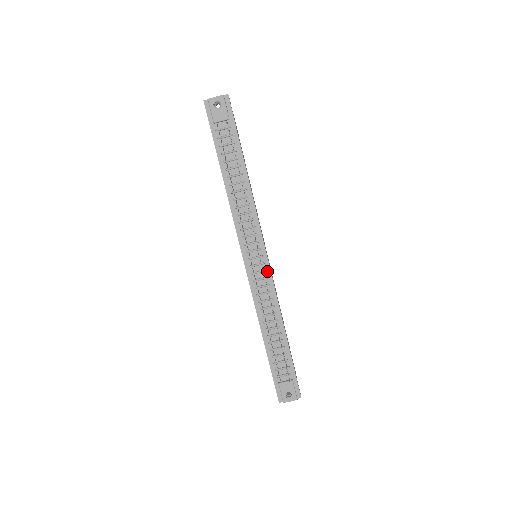
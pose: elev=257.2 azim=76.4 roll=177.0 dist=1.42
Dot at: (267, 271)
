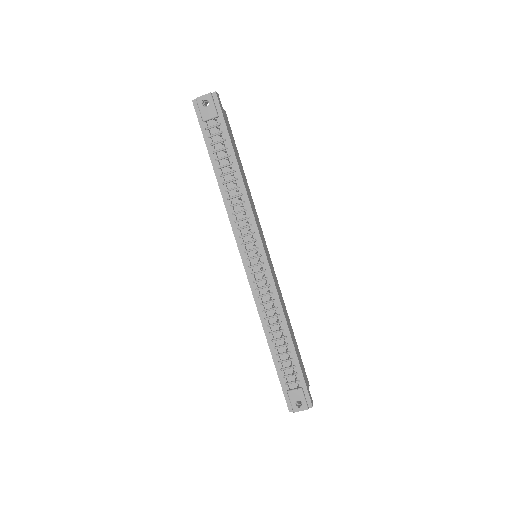
Dot at: (267, 271)
